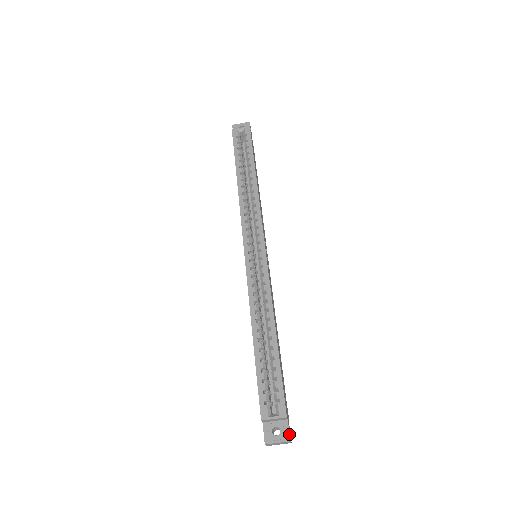
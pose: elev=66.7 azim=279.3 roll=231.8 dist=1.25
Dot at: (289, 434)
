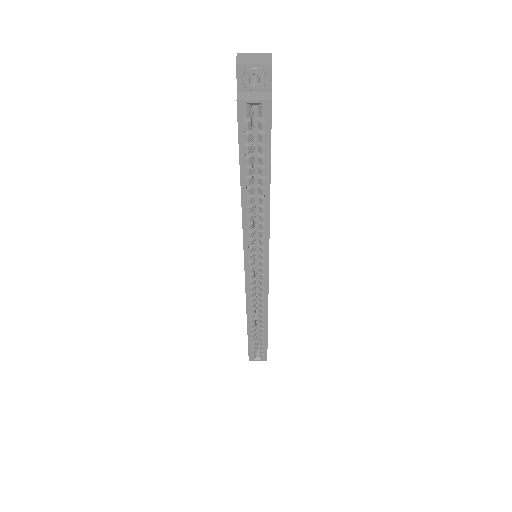
Dot at: occluded
